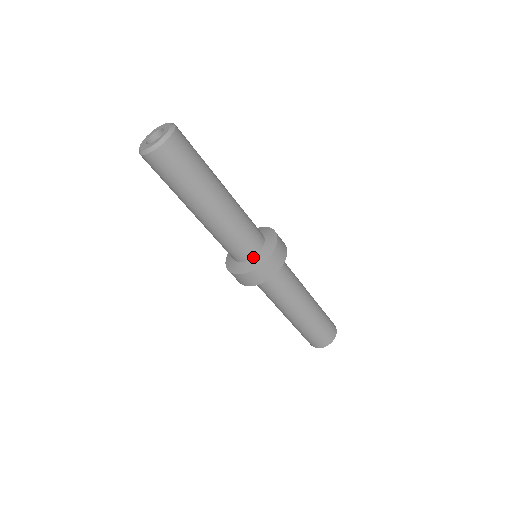
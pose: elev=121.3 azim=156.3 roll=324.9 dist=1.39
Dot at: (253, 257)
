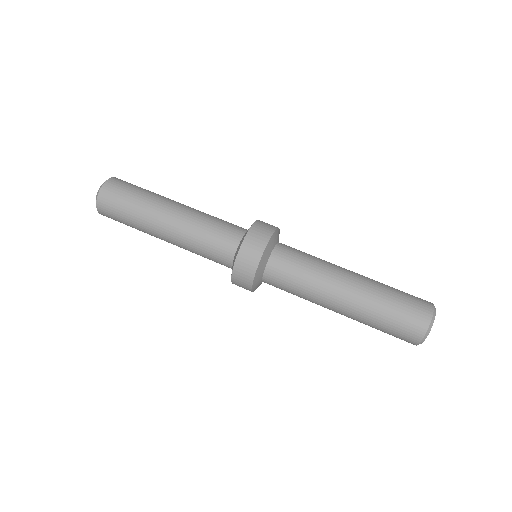
Dot at: (234, 258)
